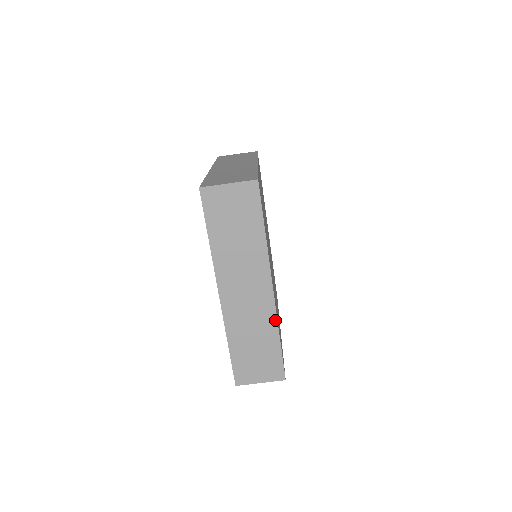
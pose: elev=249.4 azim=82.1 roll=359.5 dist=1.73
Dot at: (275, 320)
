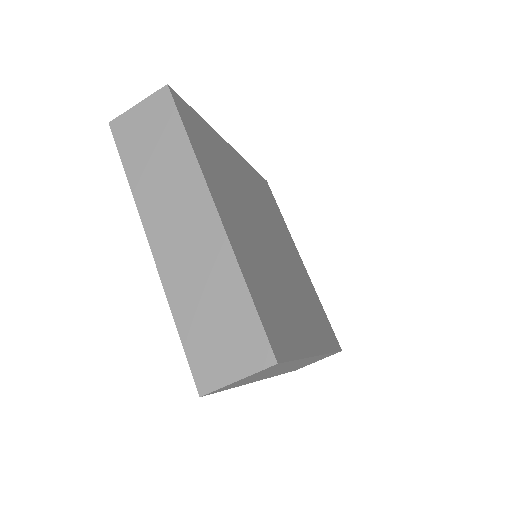
Dot at: occluded
